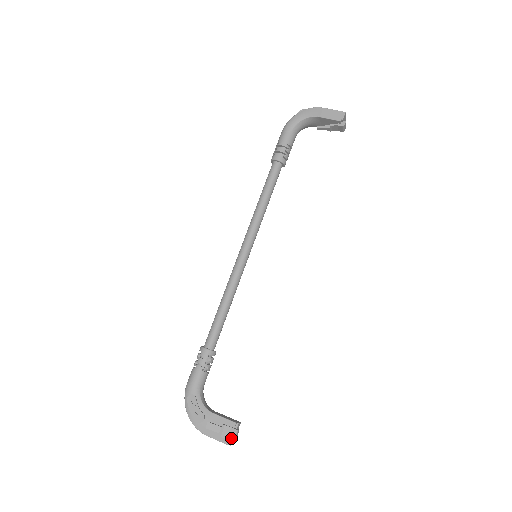
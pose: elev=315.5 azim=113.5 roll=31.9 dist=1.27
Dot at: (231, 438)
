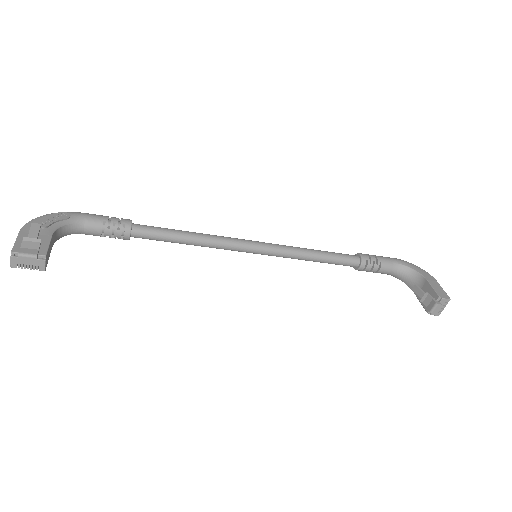
Dot at: (23, 251)
